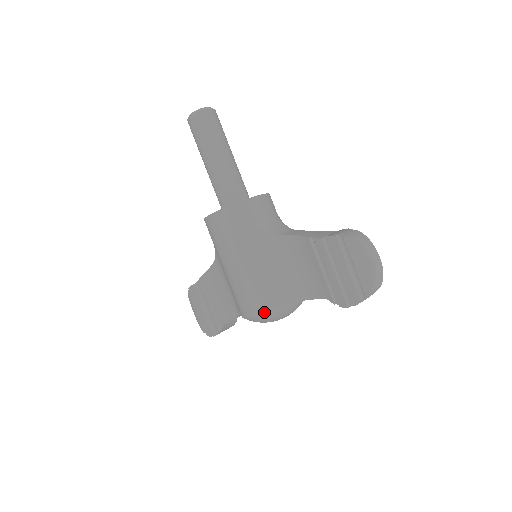
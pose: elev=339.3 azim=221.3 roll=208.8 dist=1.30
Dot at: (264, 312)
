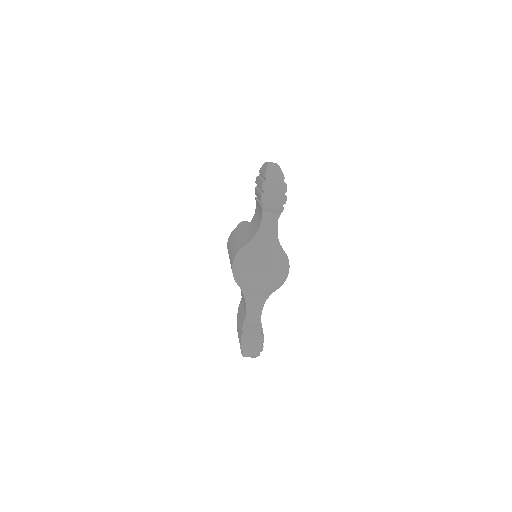
Dot at: (236, 254)
